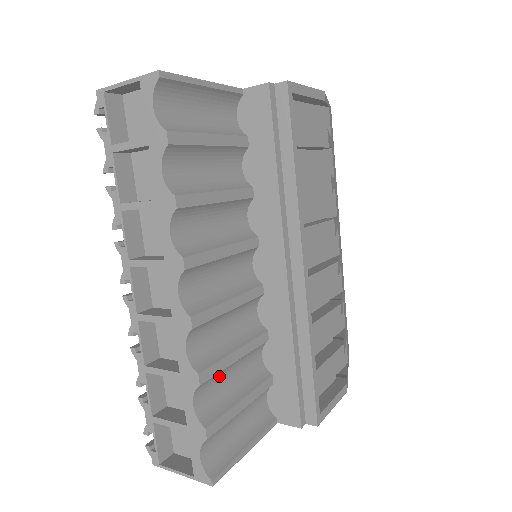
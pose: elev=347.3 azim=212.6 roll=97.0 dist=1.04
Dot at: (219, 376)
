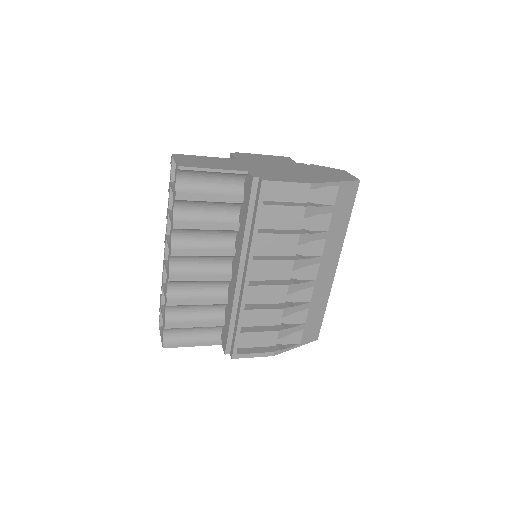
Dot at: (185, 307)
